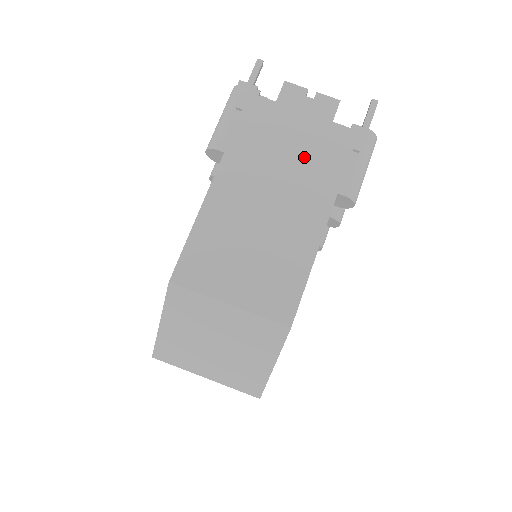
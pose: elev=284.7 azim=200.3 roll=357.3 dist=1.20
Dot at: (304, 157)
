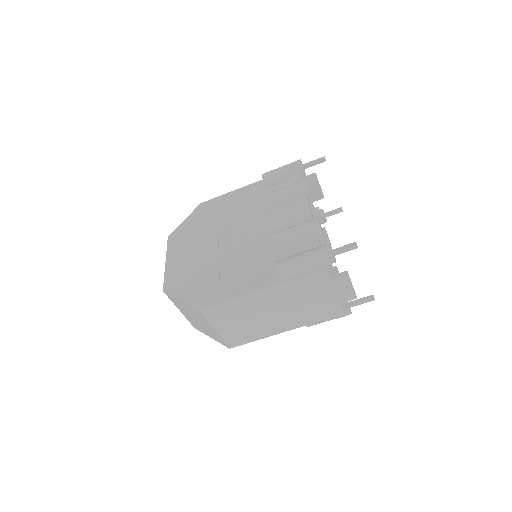
Dot at: (311, 307)
